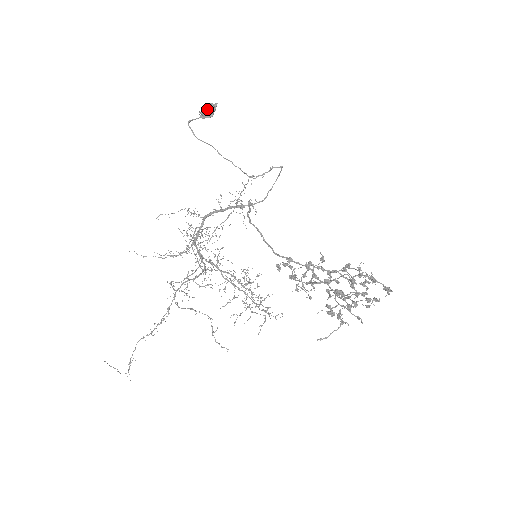
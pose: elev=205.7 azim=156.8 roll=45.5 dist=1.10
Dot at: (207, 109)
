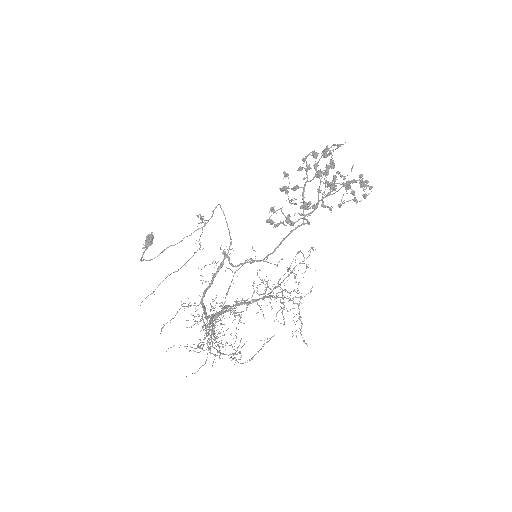
Dot at: (147, 240)
